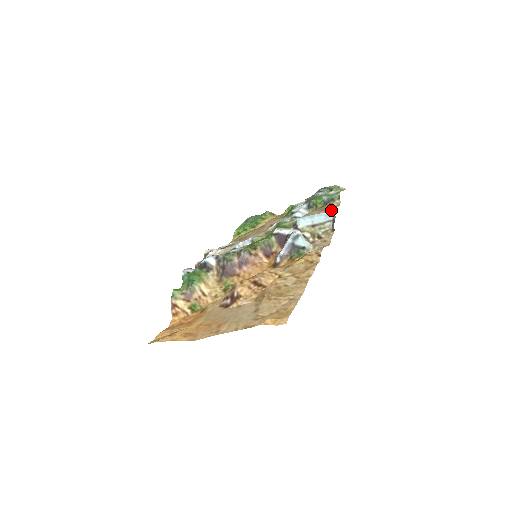
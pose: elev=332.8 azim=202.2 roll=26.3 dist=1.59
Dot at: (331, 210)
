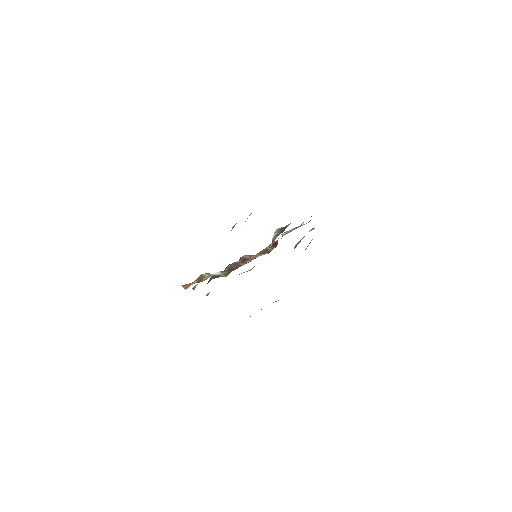
Dot at: occluded
